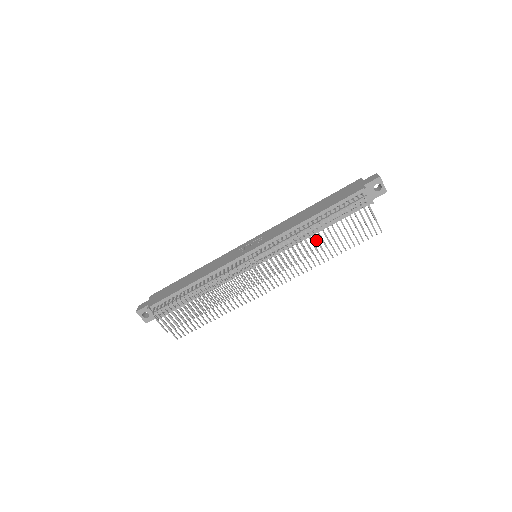
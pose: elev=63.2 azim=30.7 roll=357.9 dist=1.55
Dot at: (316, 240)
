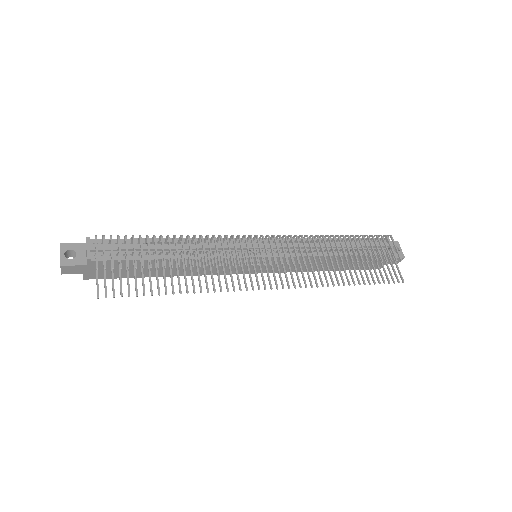
Dot at: (337, 248)
